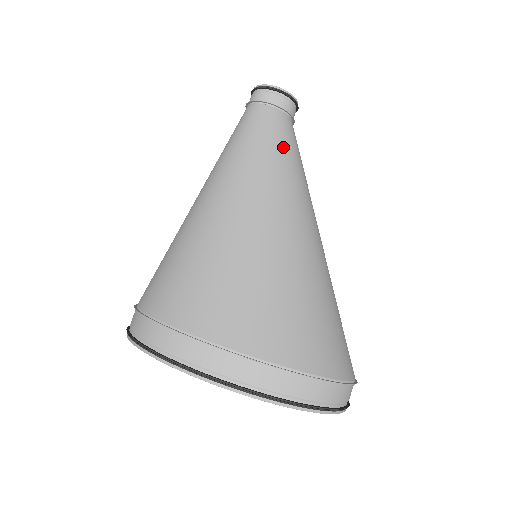
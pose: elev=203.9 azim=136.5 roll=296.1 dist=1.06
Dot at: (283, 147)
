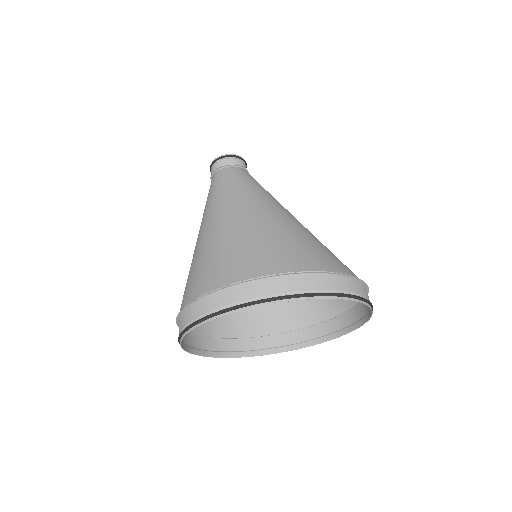
Dot at: (234, 181)
